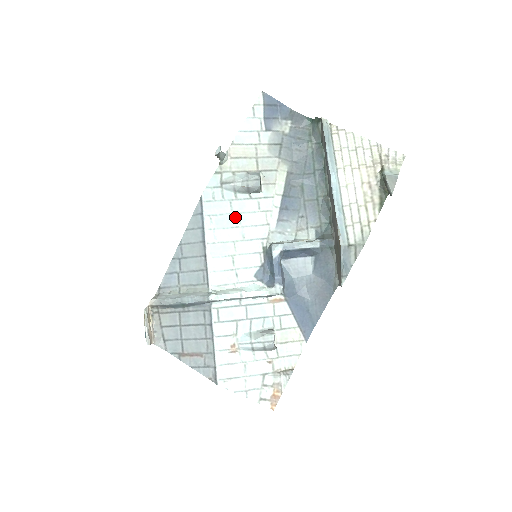
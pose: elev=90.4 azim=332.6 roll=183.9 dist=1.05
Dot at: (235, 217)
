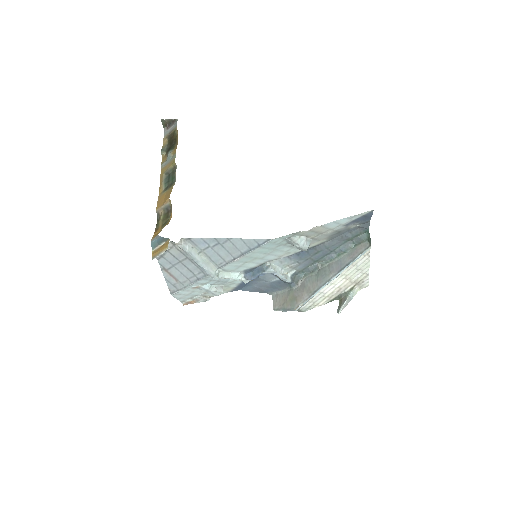
Dot at: (272, 250)
